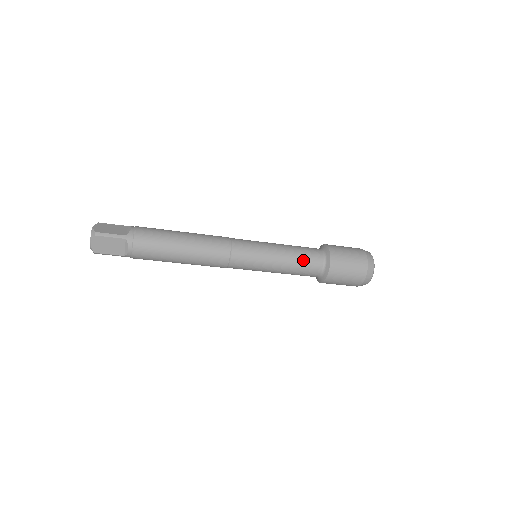
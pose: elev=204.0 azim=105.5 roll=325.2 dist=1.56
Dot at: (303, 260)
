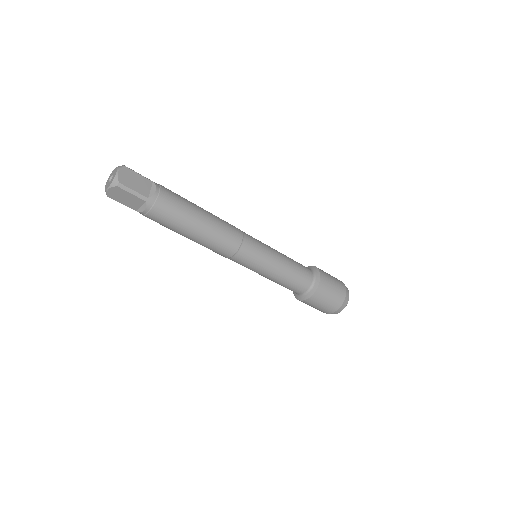
Dot at: (294, 281)
